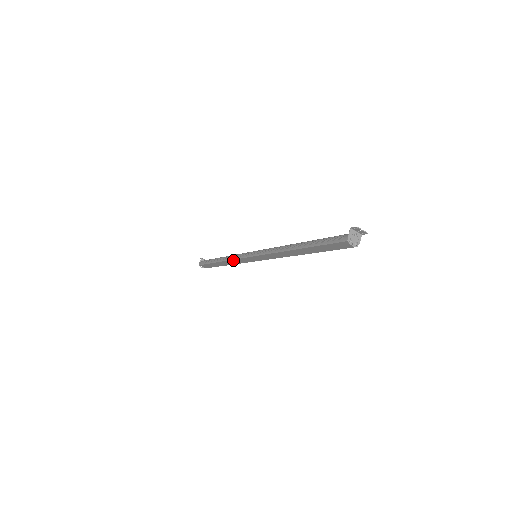
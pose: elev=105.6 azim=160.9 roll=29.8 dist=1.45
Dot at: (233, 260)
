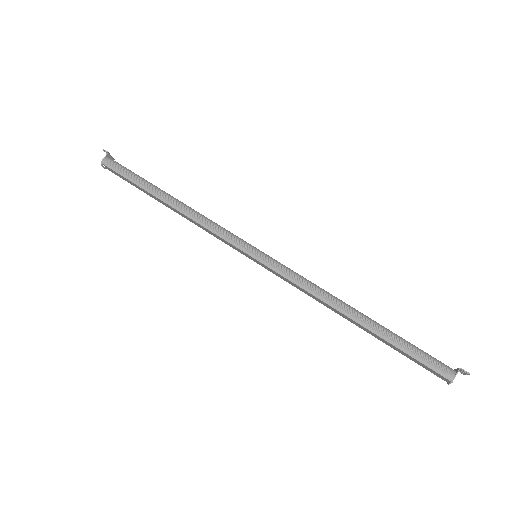
Dot at: (203, 227)
